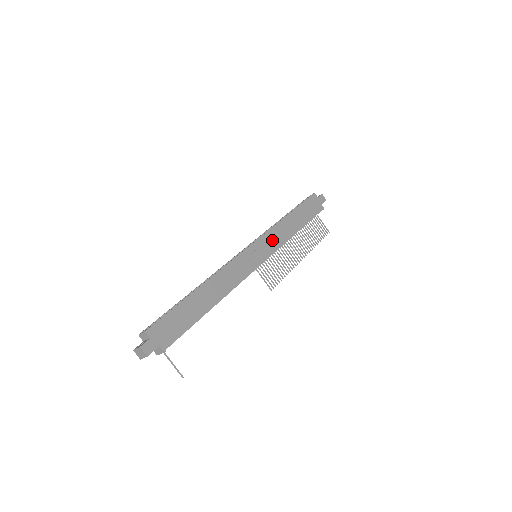
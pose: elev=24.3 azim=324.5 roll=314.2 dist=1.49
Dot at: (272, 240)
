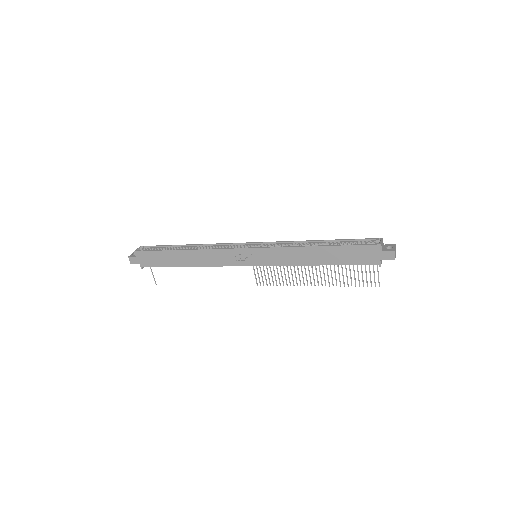
Dot at: (275, 256)
